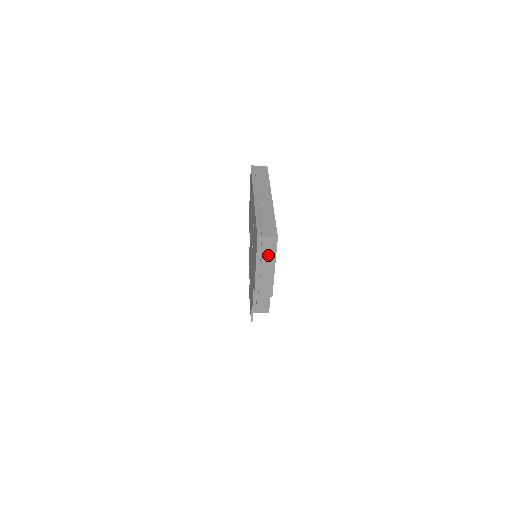
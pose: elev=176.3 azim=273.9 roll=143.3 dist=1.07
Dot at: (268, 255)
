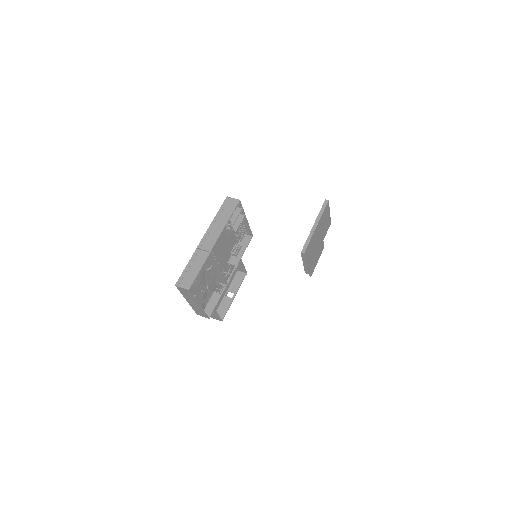
Dot at: (190, 297)
